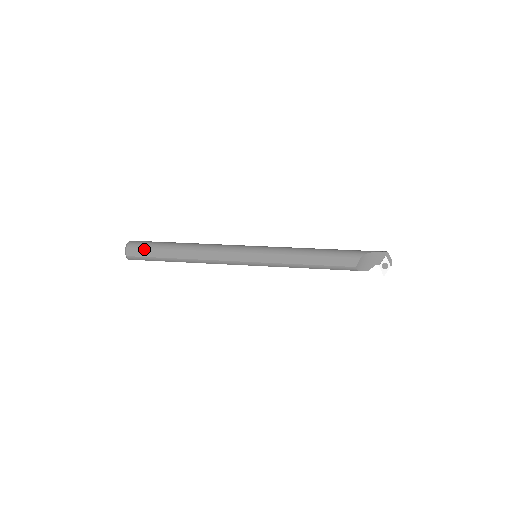
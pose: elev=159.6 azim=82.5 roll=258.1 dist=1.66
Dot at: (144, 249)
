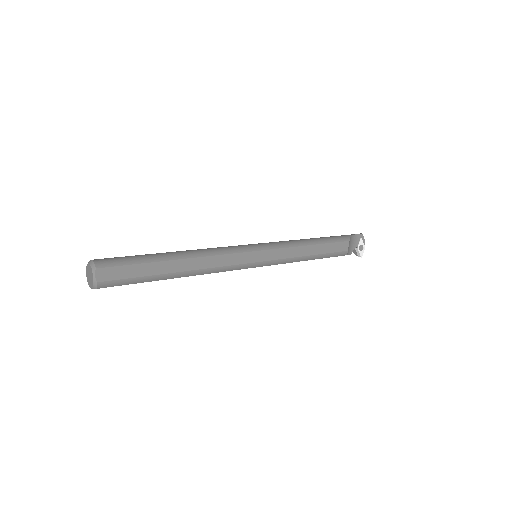
Dot at: (125, 267)
